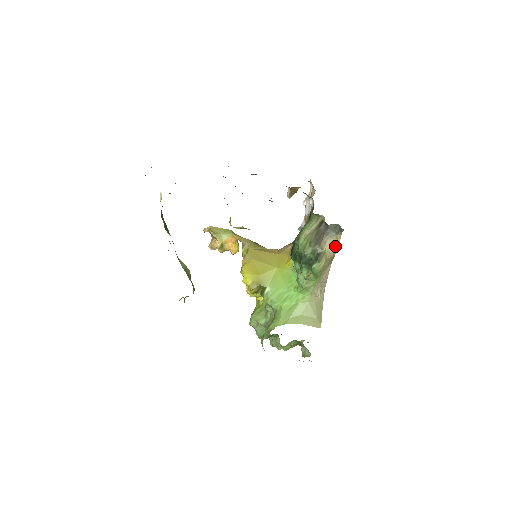
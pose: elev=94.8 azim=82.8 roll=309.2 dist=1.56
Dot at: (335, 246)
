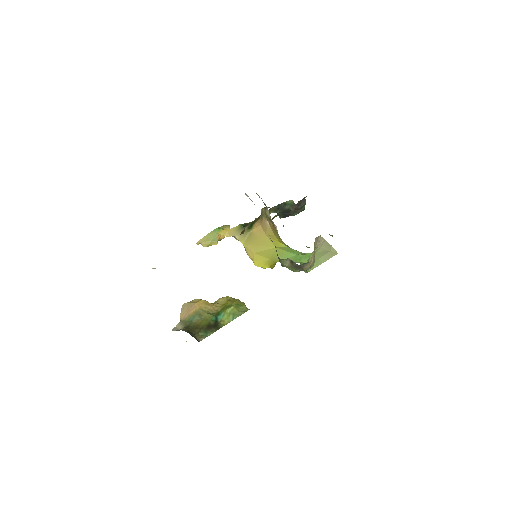
Dot at: (313, 258)
